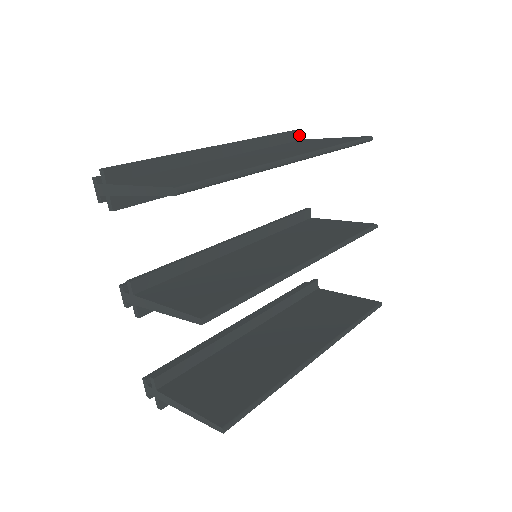
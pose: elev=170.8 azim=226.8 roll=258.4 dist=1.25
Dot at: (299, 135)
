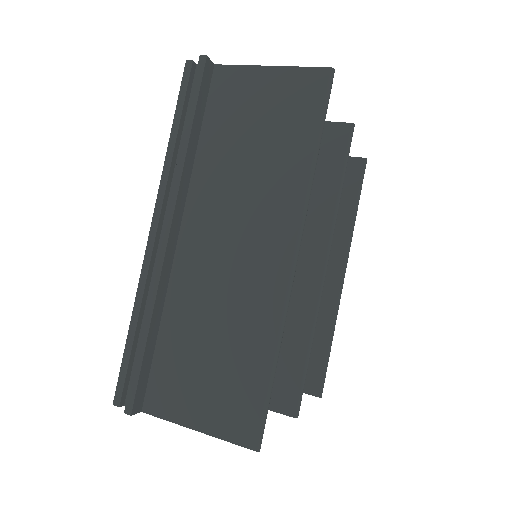
Dot at: (208, 69)
